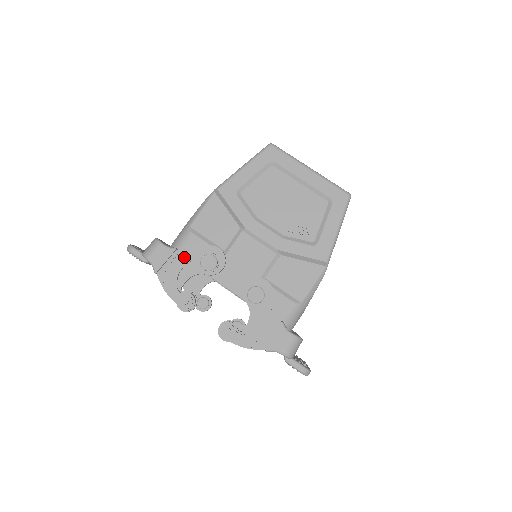
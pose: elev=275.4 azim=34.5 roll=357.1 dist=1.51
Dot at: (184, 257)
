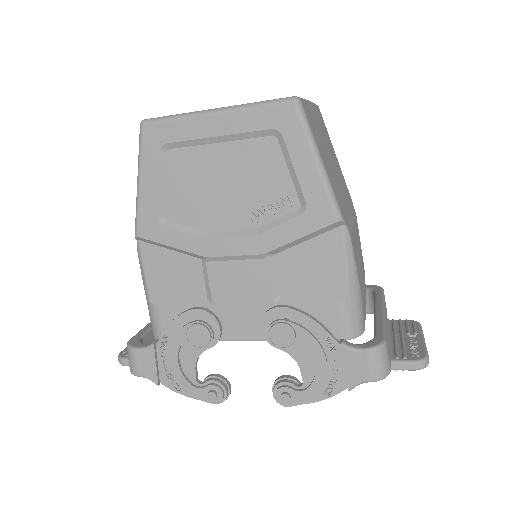
Dot at: (169, 348)
